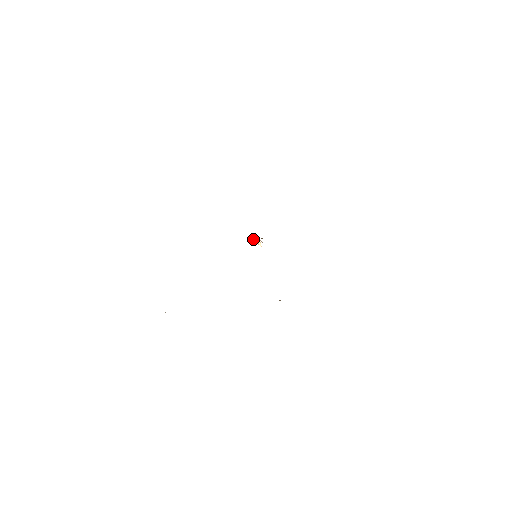
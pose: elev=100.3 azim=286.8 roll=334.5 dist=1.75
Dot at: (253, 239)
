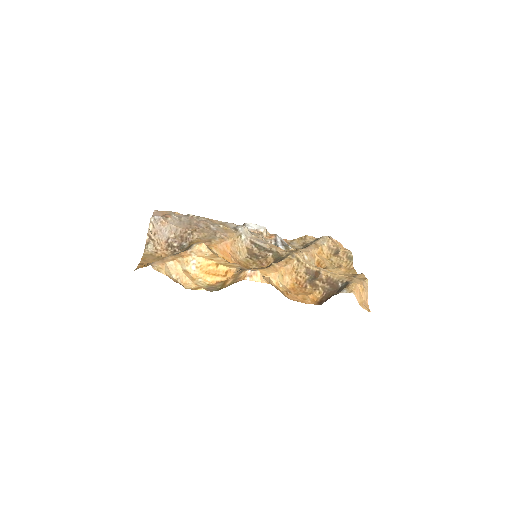
Dot at: occluded
